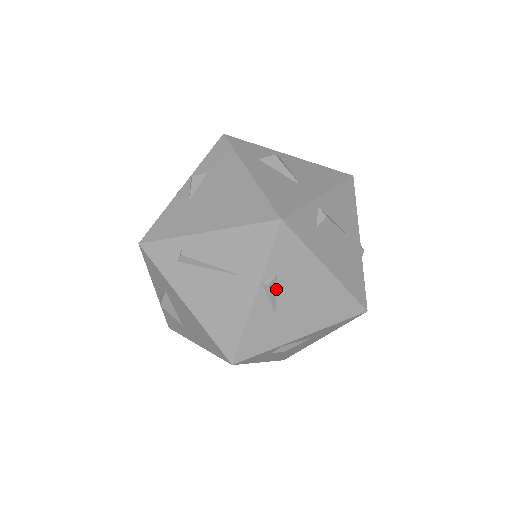
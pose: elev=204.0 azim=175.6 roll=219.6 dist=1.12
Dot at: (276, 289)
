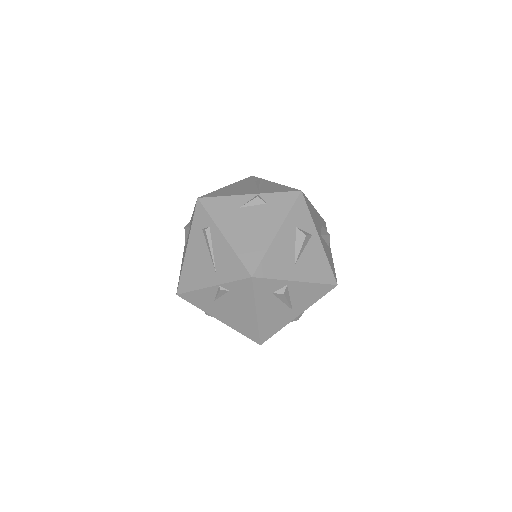
Dot at: (224, 294)
